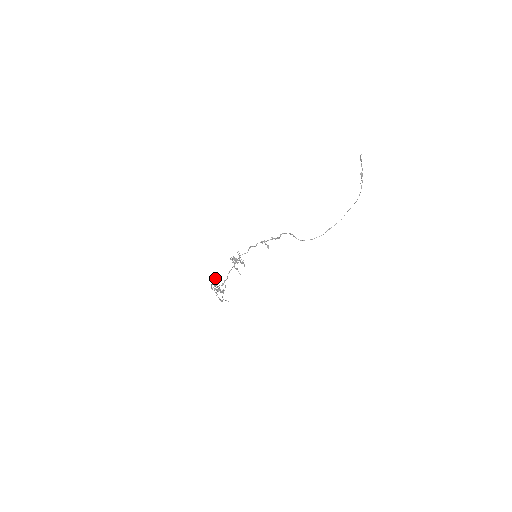
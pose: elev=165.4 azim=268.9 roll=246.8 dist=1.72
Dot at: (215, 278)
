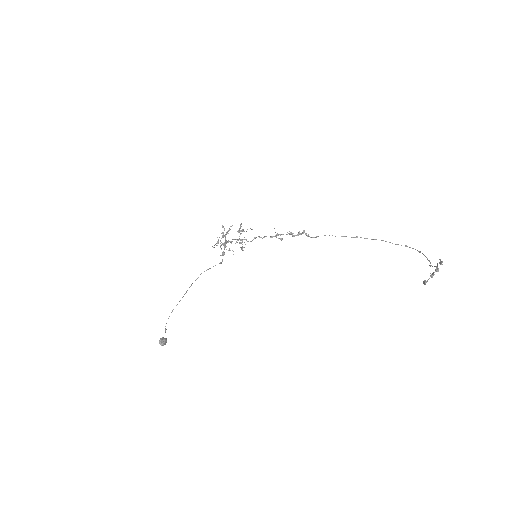
Dot at: occluded
